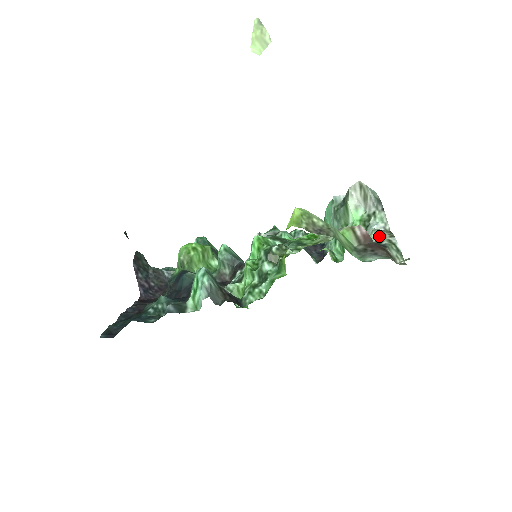
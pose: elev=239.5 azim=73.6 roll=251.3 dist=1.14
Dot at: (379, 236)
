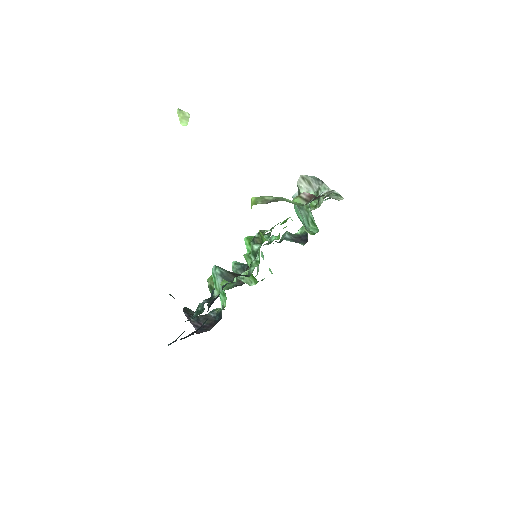
Dot at: (324, 196)
